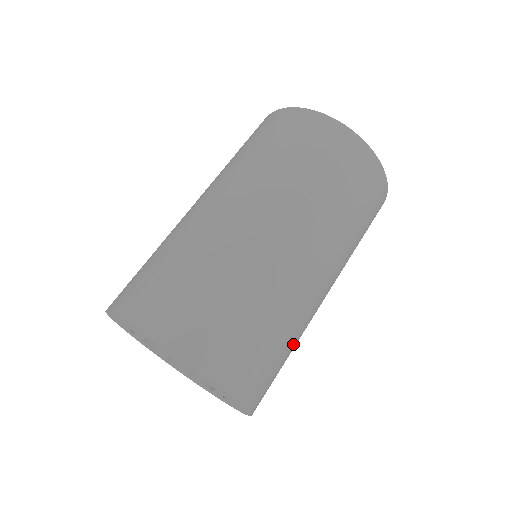
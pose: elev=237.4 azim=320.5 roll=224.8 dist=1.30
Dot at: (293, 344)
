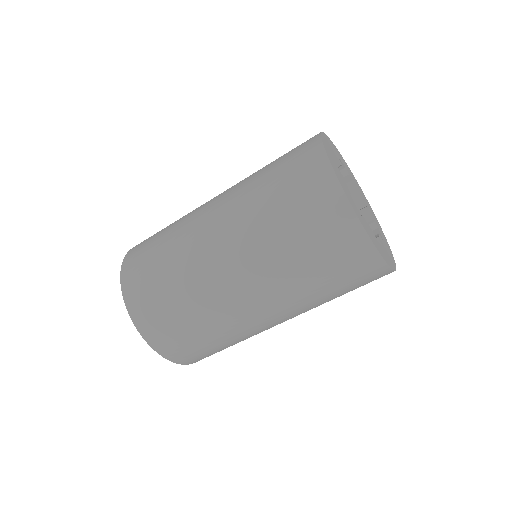
Dot at: occluded
